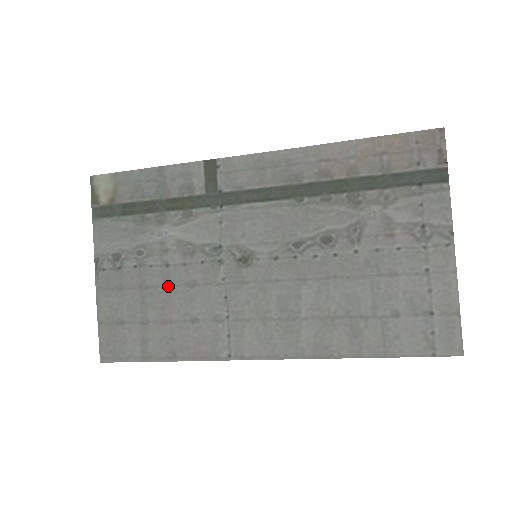
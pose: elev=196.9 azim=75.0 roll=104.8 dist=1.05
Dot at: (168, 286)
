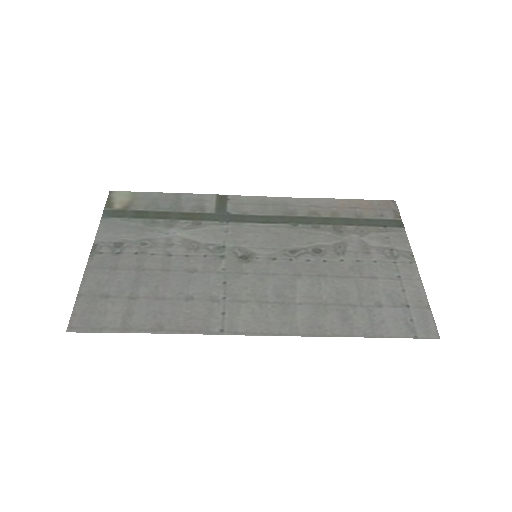
Dot at: (167, 270)
